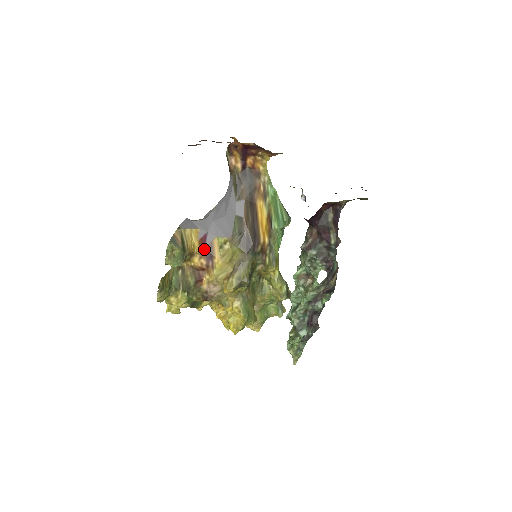
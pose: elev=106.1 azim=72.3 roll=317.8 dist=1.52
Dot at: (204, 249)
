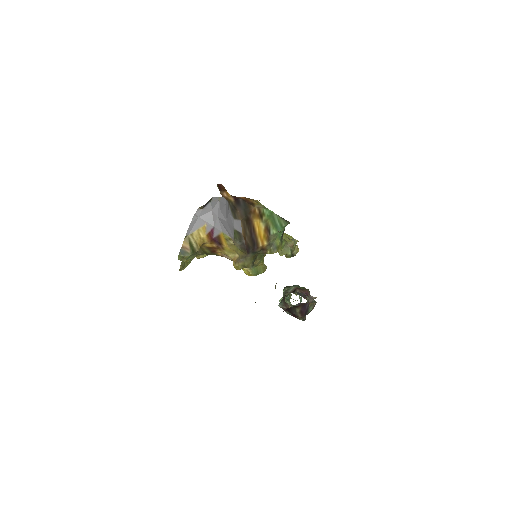
Dot at: (213, 239)
